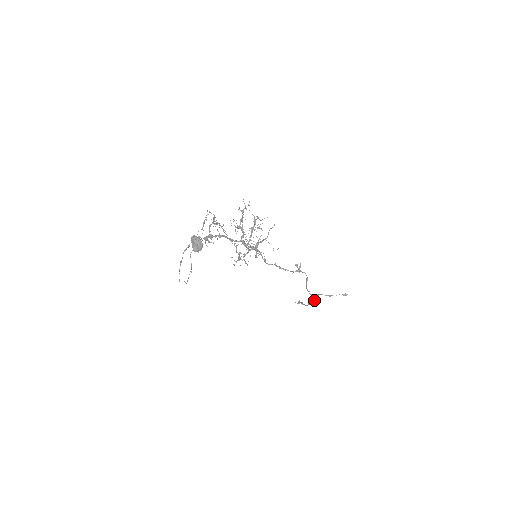
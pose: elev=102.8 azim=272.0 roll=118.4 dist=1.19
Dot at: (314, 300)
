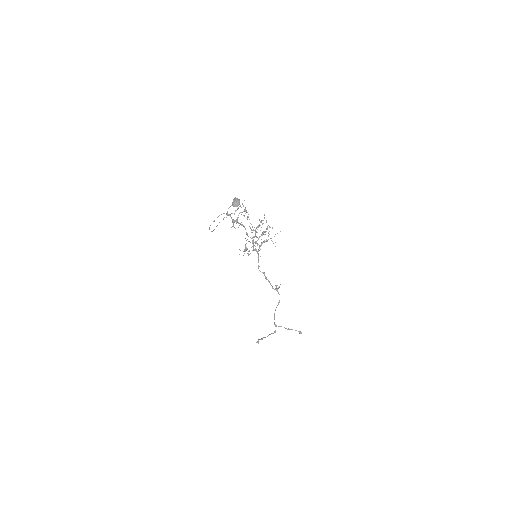
Dot at: (275, 330)
